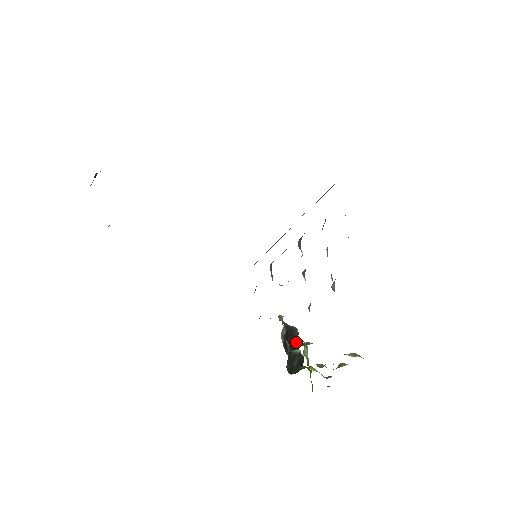
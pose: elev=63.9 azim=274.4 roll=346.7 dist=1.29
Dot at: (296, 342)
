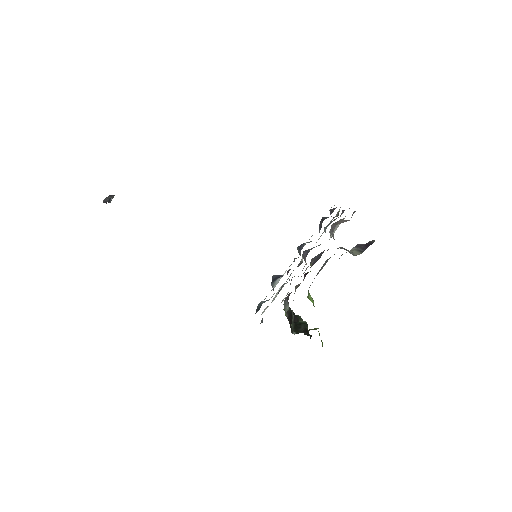
Dot at: occluded
